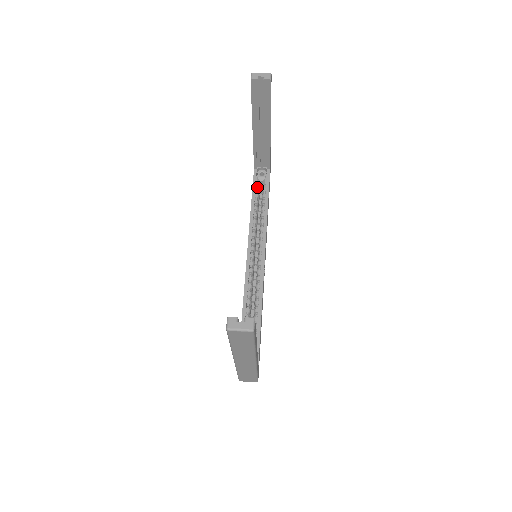
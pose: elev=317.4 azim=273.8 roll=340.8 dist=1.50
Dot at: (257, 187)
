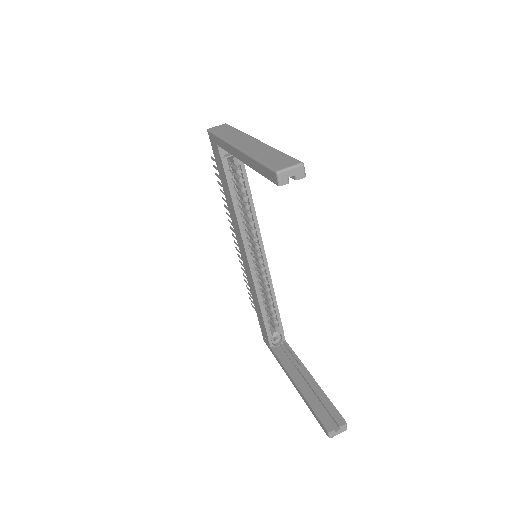
Dot at: (229, 171)
